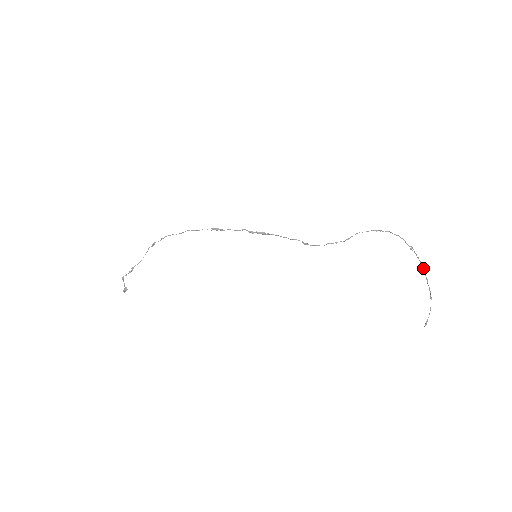
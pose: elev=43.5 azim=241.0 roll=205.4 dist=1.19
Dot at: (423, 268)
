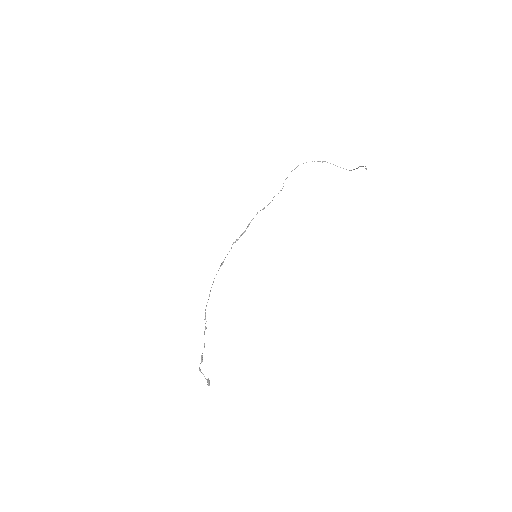
Dot at: (351, 170)
